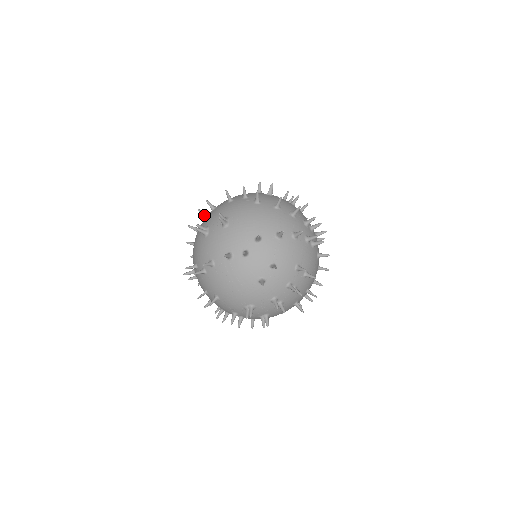
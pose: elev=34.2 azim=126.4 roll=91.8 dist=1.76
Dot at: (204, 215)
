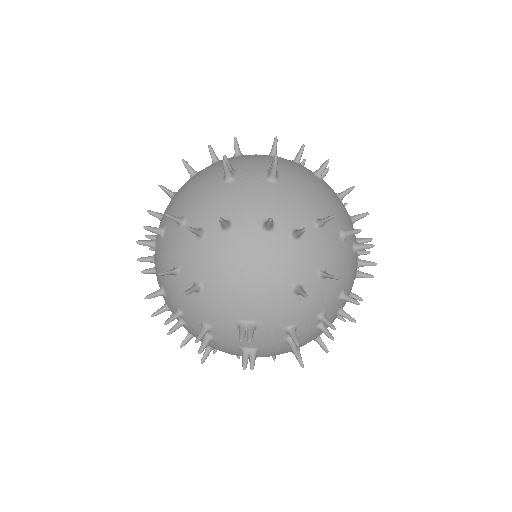
Dot at: (215, 157)
